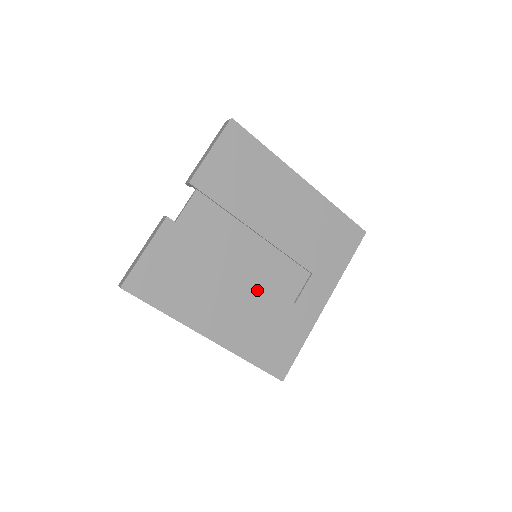
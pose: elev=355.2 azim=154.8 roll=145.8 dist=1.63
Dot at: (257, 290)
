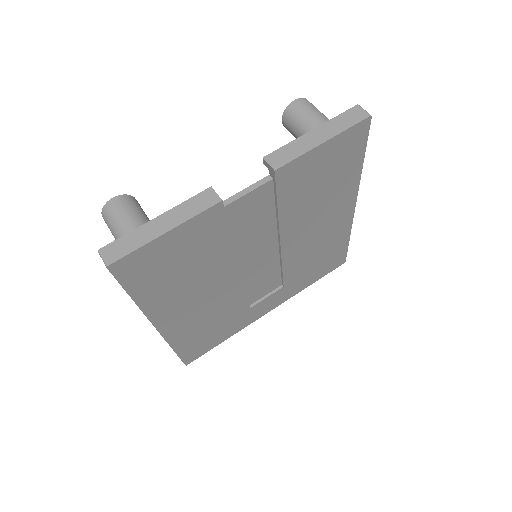
Dot at: (234, 293)
